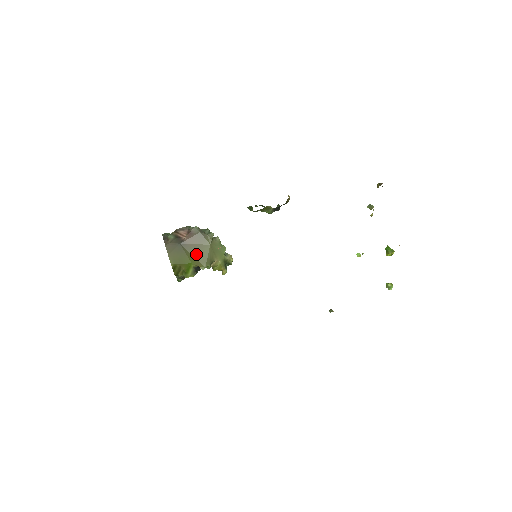
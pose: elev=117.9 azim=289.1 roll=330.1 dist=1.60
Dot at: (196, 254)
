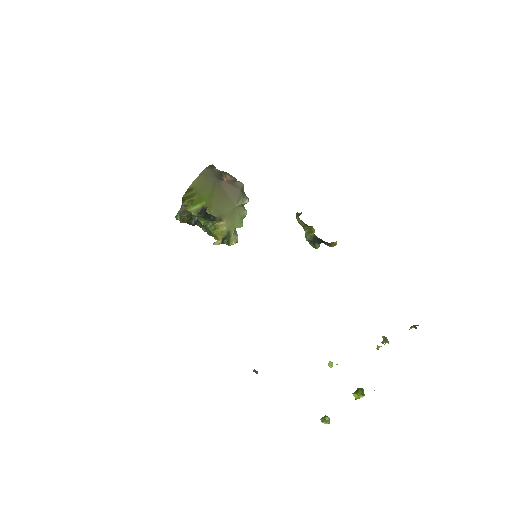
Dot at: (218, 198)
